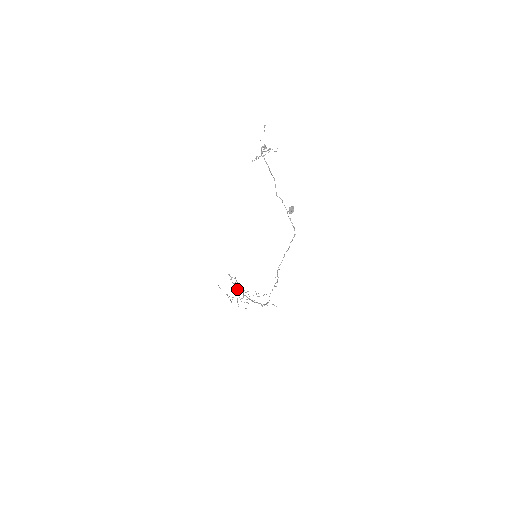
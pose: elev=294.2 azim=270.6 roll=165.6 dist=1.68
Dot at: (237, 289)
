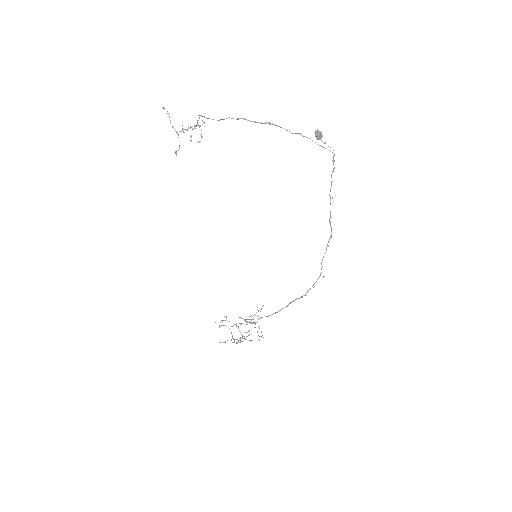
Dot at: occluded
